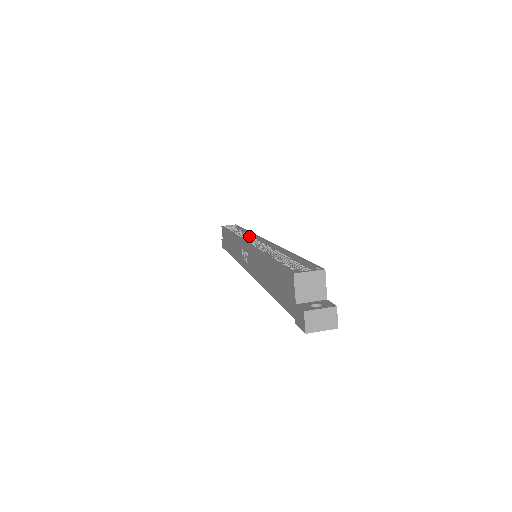
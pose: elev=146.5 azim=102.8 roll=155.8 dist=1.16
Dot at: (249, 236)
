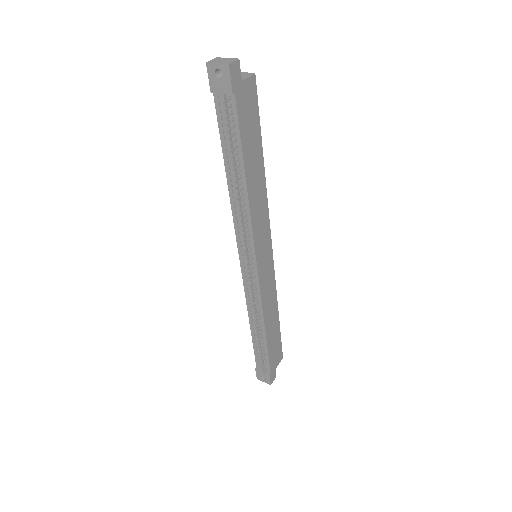
Dot at: occluded
